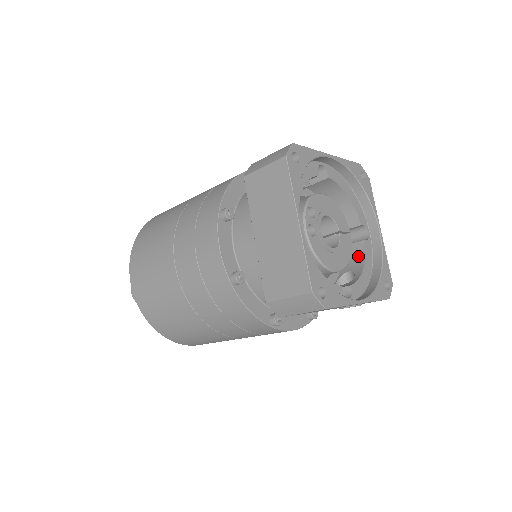
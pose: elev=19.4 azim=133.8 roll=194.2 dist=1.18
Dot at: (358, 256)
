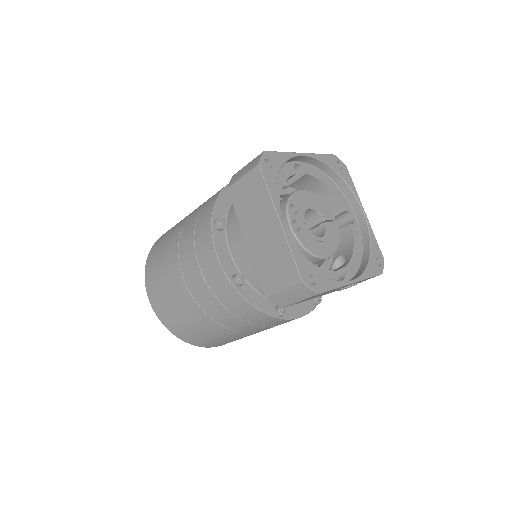
Dot at: (347, 240)
